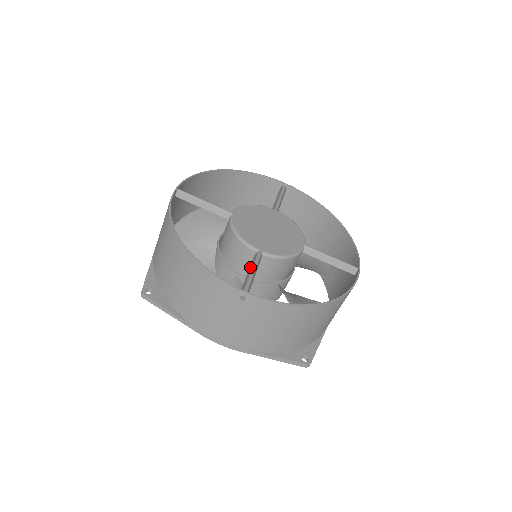
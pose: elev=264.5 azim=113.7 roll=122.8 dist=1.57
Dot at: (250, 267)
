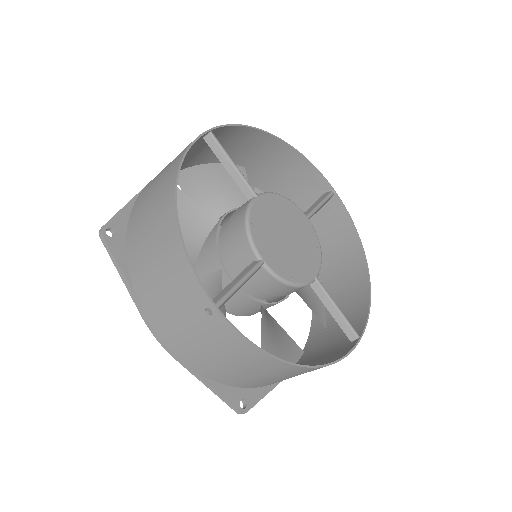
Dot at: (240, 275)
